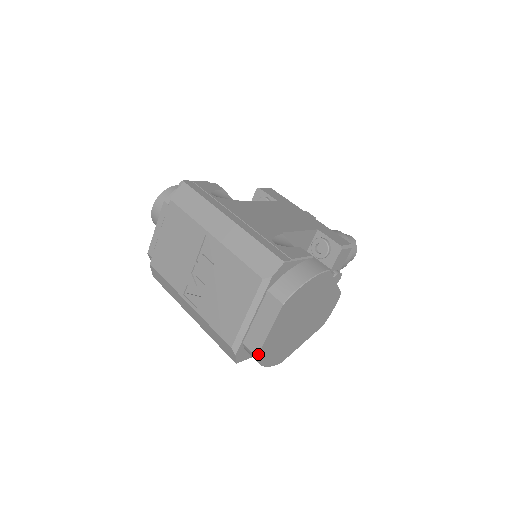
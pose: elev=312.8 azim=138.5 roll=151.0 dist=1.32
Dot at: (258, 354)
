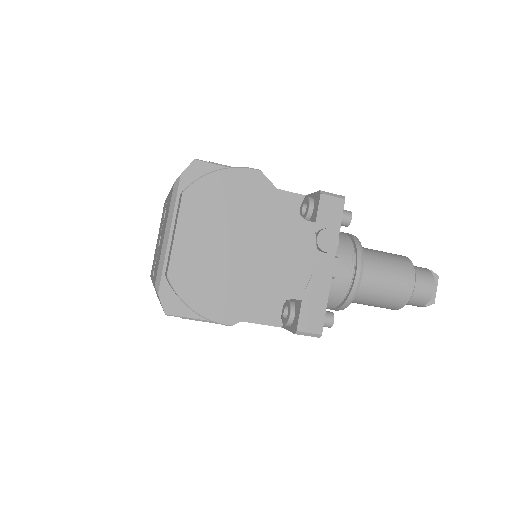
Dot at: (167, 271)
